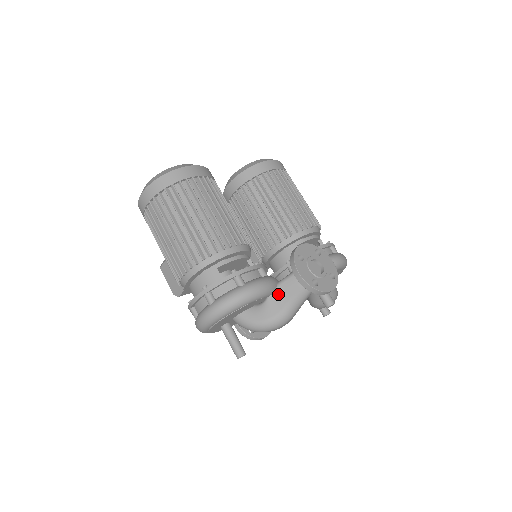
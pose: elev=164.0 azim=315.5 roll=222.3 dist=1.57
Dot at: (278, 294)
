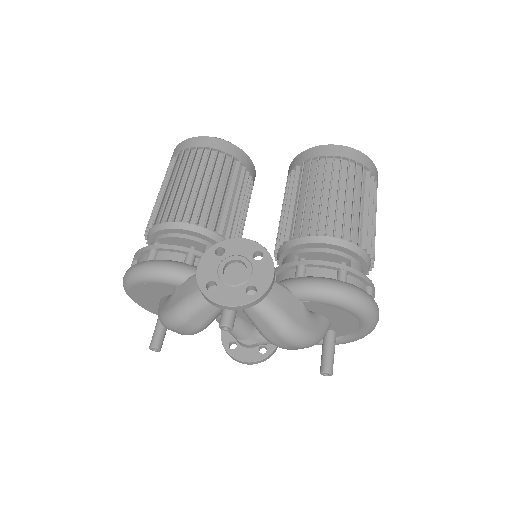
Dot at: (182, 287)
